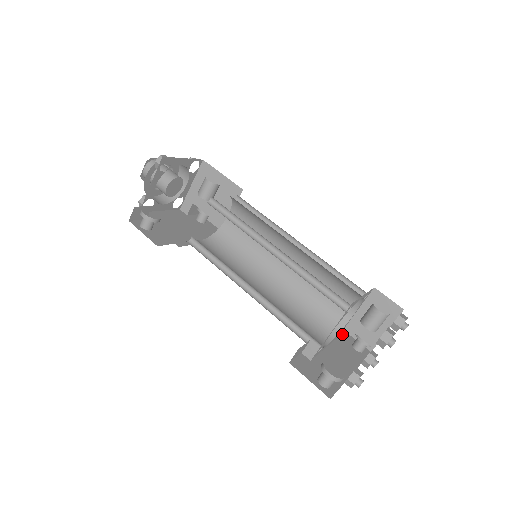
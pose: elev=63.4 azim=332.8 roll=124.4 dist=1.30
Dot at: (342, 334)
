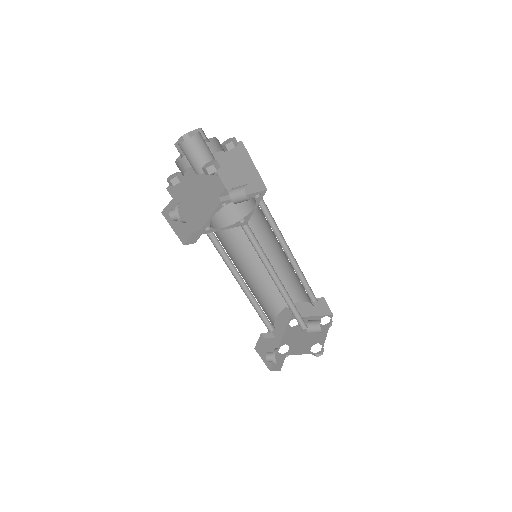
Dot at: occluded
